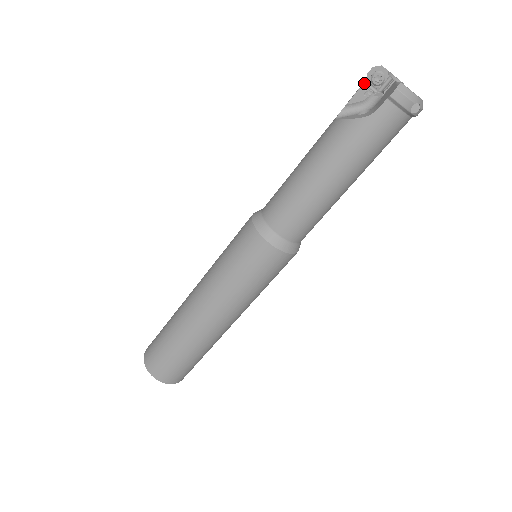
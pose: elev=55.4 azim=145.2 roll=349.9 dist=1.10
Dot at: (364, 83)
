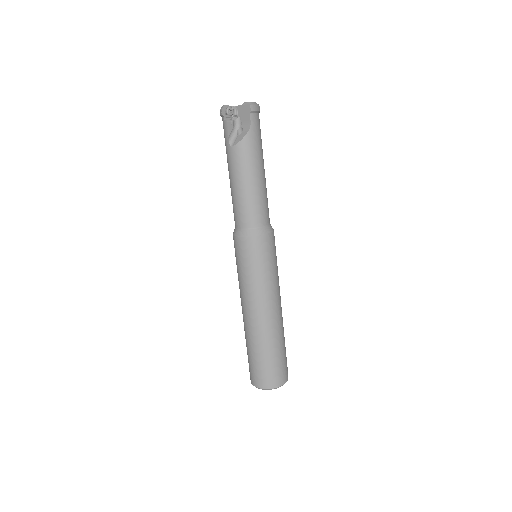
Dot at: (224, 120)
